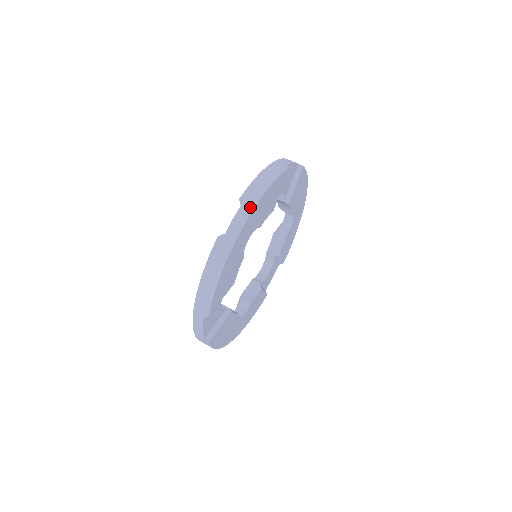
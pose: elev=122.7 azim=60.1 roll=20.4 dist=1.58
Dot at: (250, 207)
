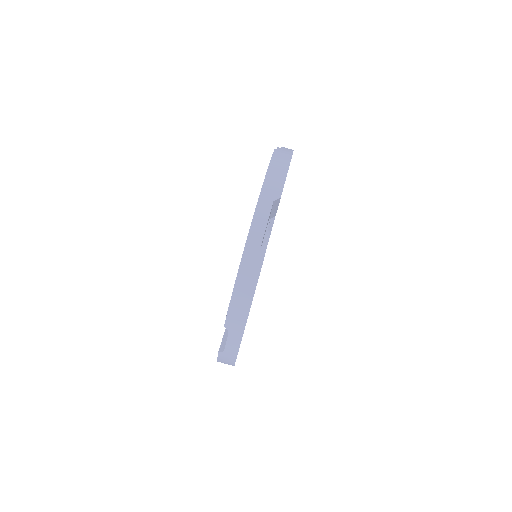
Dot at: (239, 333)
